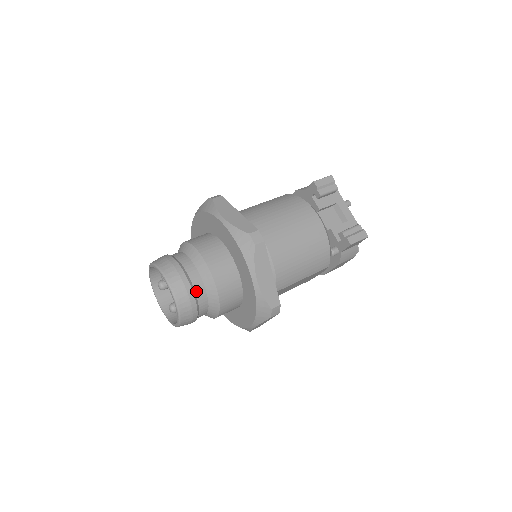
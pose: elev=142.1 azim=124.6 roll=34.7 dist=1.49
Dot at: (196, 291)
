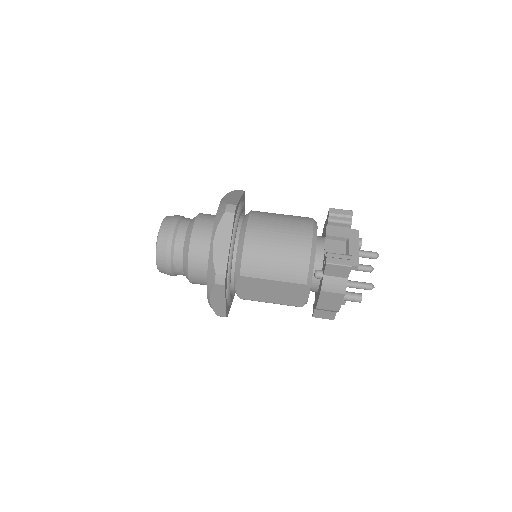
Dot at: (176, 239)
